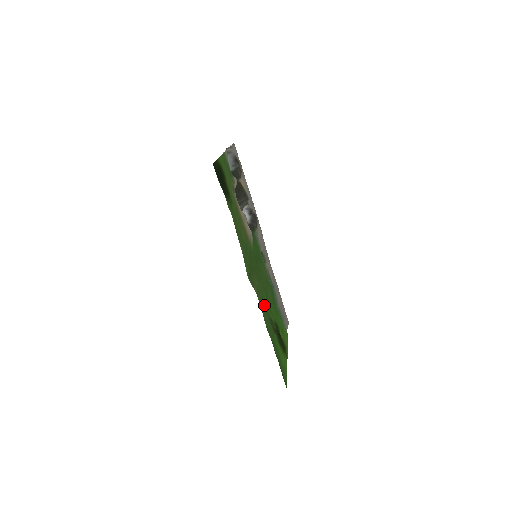
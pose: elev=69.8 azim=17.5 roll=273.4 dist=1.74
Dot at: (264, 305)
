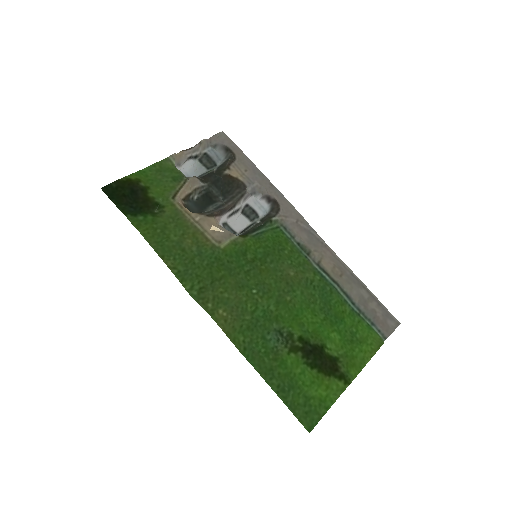
Dot at: (258, 319)
